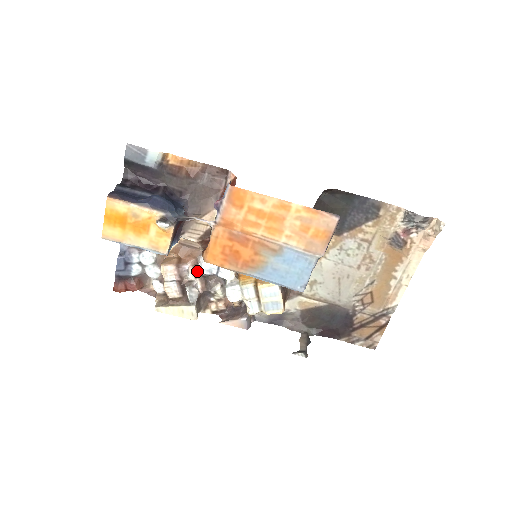
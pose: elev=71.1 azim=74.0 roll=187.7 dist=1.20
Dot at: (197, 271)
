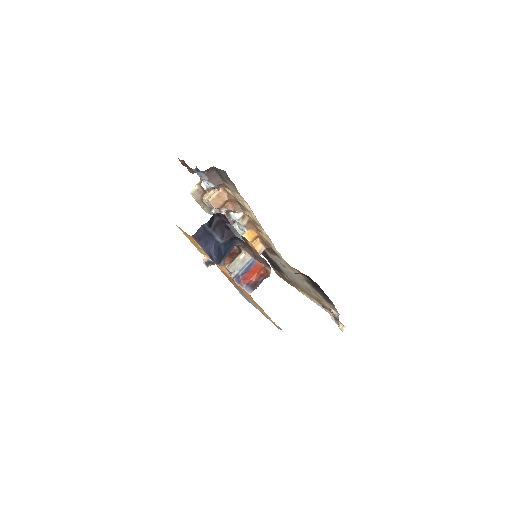
Dot at: (229, 211)
